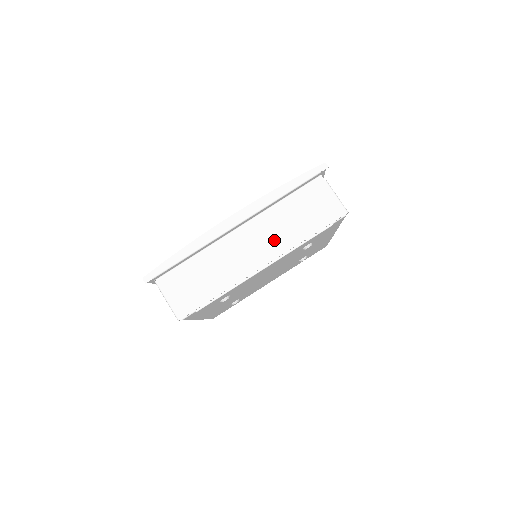
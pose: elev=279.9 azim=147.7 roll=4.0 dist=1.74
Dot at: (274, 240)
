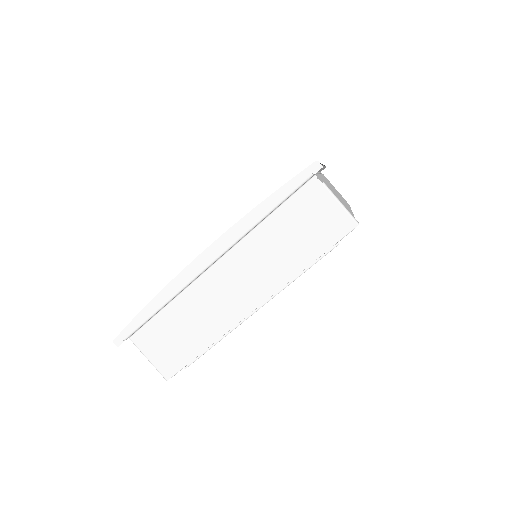
Dot at: (263, 274)
